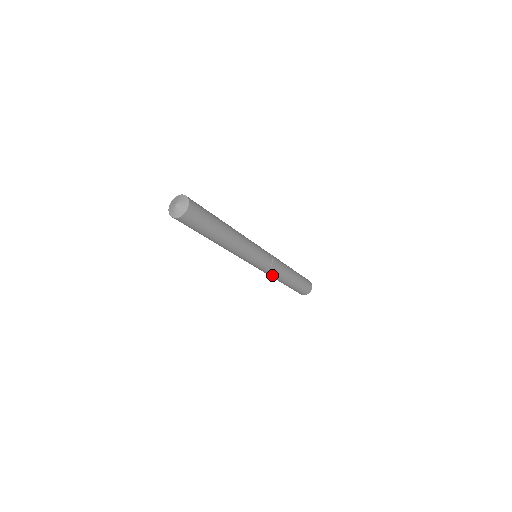
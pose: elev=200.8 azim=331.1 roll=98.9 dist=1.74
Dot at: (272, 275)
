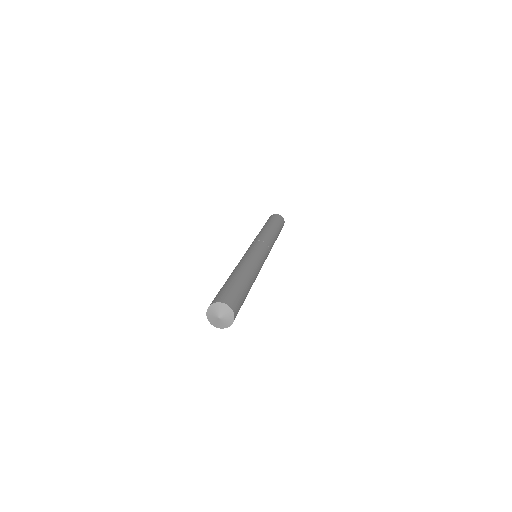
Dot at: occluded
